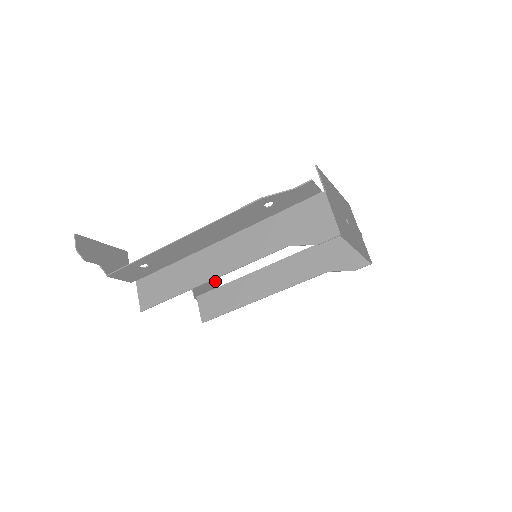
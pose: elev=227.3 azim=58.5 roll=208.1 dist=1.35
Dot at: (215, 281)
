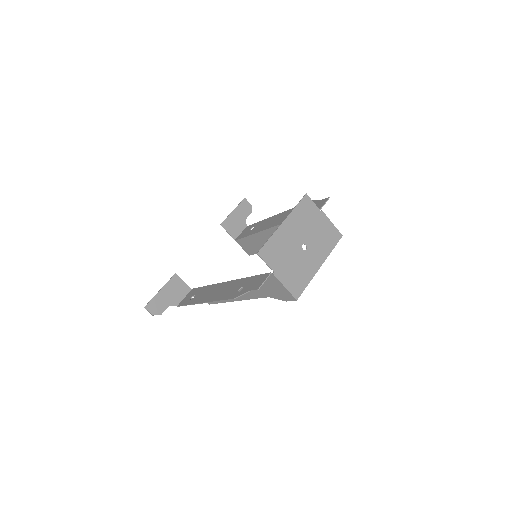
Dot at: (242, 200)
